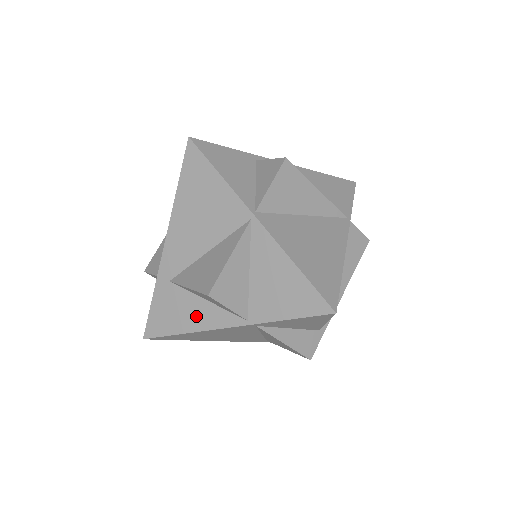
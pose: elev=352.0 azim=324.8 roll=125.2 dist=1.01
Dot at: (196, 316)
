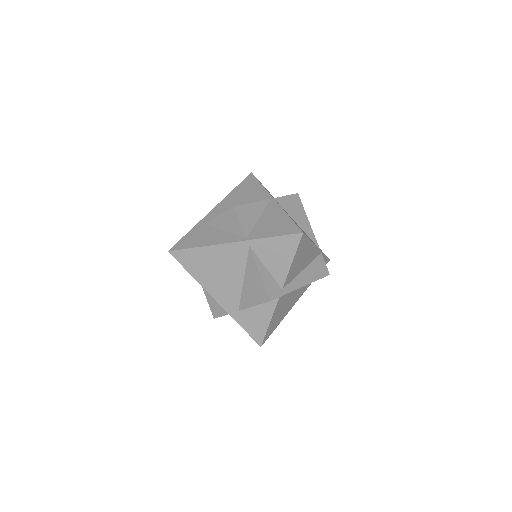
Dot at: (213, 238)
